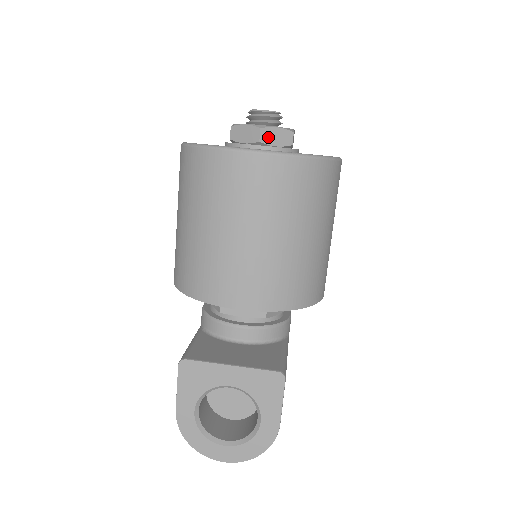
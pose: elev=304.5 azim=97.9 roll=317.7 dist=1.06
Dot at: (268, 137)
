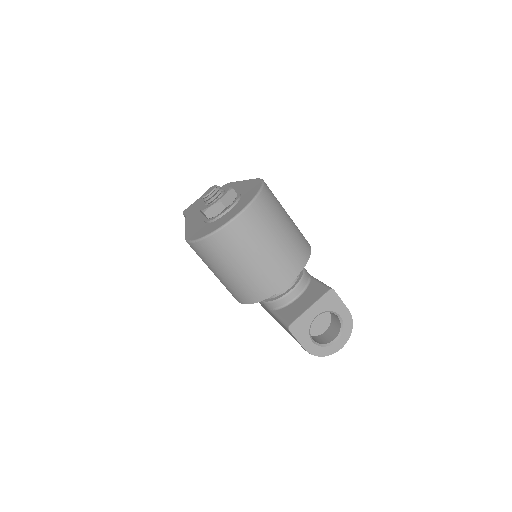
Dot at: (227, 202)
